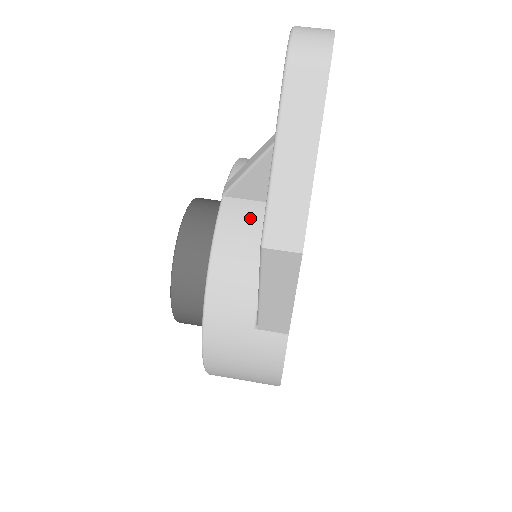
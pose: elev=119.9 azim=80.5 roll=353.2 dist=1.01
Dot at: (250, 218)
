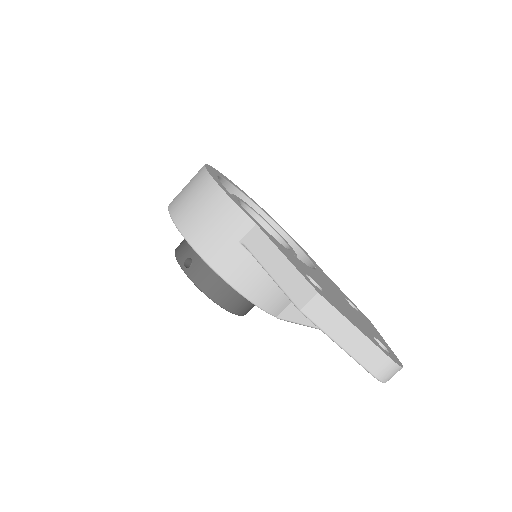
Dot at: occluded
